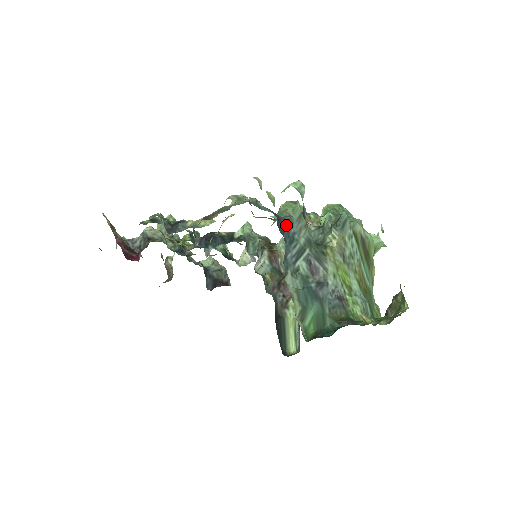
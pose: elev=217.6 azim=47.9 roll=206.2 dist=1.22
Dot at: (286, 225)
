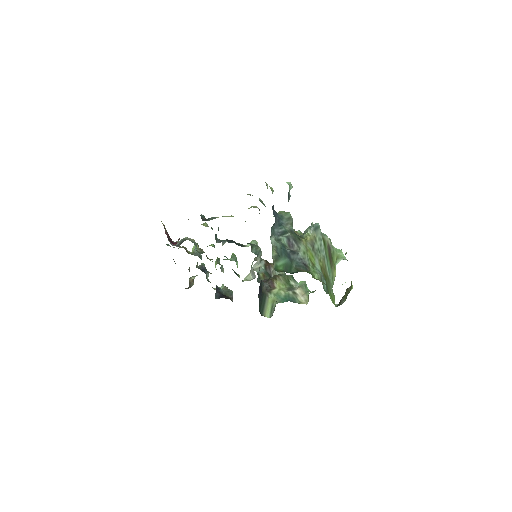
Dot at: (278, 216)
